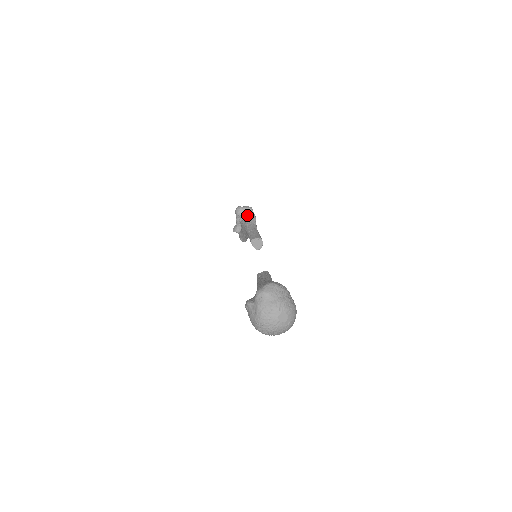
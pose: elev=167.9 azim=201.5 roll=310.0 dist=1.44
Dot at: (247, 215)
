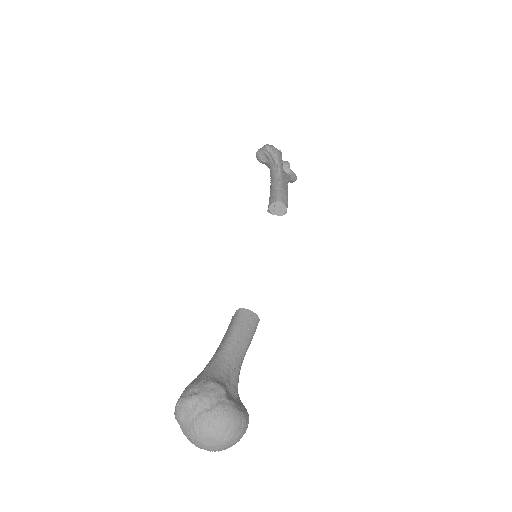
Dot at: (268, 159)
